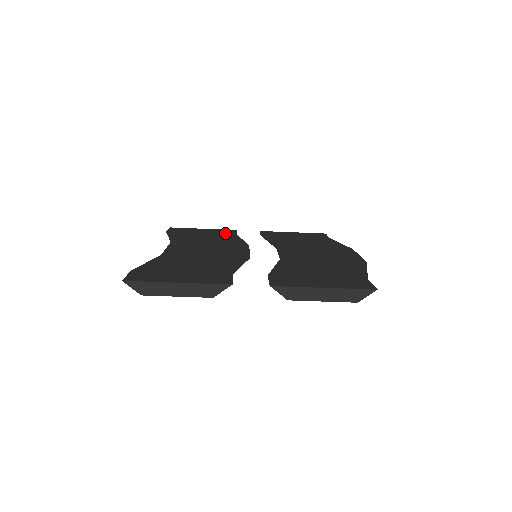
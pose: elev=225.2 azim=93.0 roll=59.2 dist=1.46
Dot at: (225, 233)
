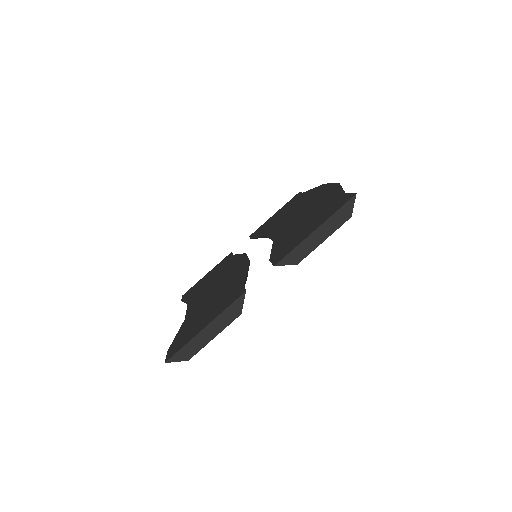
Dot at: (224, 262)
